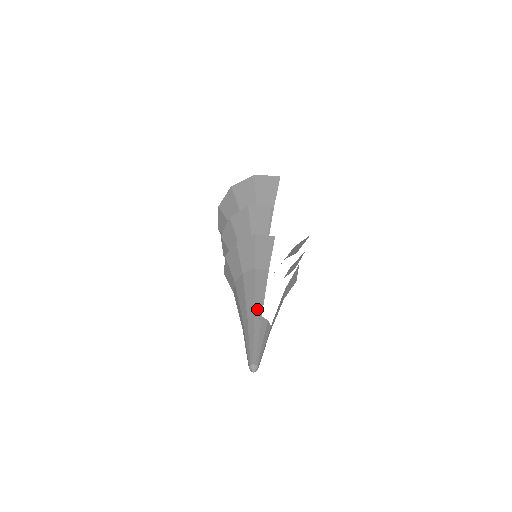
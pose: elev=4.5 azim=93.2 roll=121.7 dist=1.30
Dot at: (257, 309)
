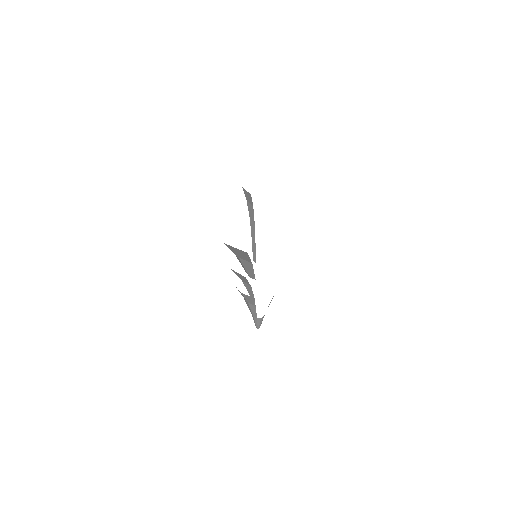
Dot at: (254, 316)
